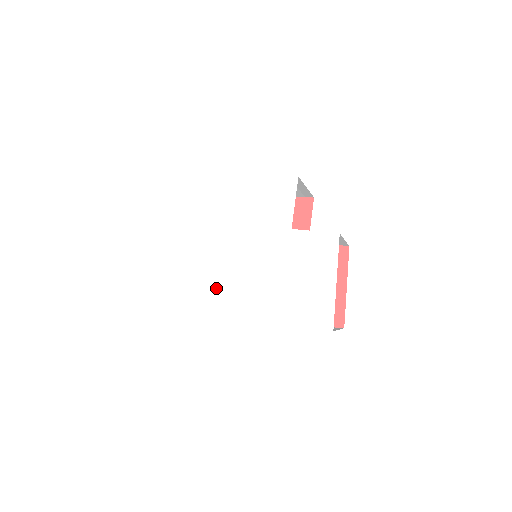
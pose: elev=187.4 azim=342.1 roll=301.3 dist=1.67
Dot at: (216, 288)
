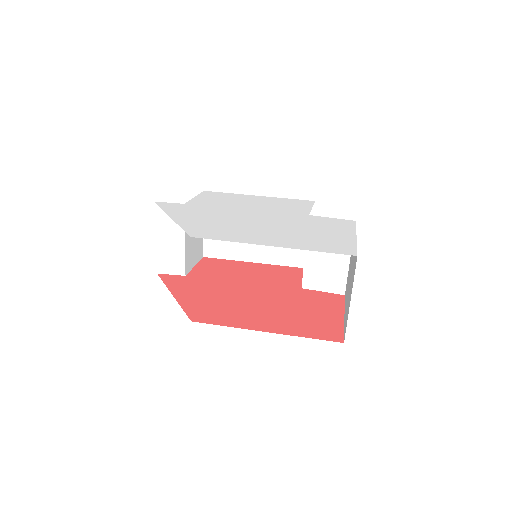
Dot at: (223, 227)
